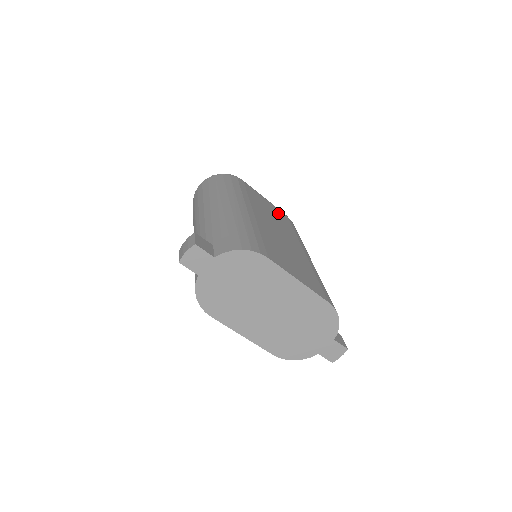
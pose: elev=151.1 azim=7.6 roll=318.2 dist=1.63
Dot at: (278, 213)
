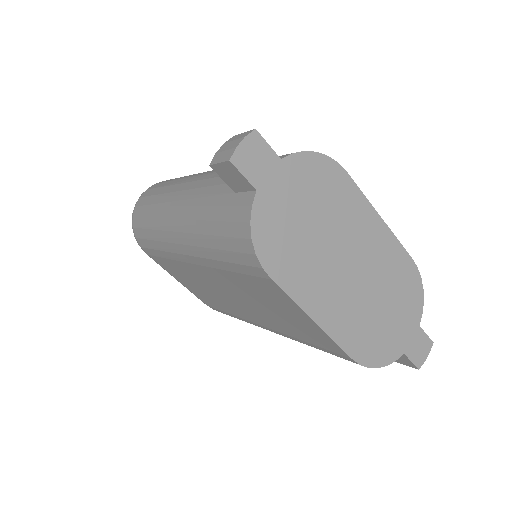
Dot at: occluded
